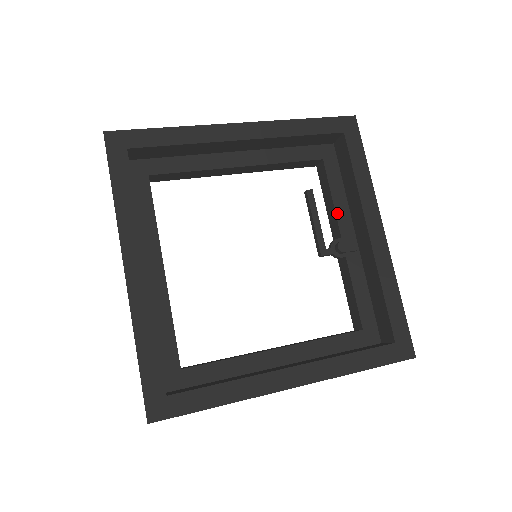
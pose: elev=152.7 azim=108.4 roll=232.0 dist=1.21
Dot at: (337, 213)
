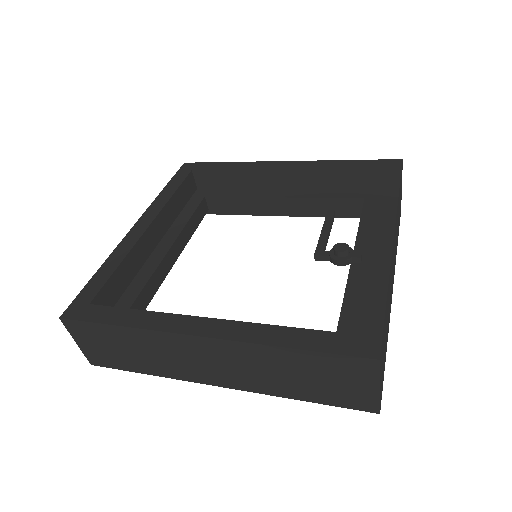
Dot at: (359, 234)
